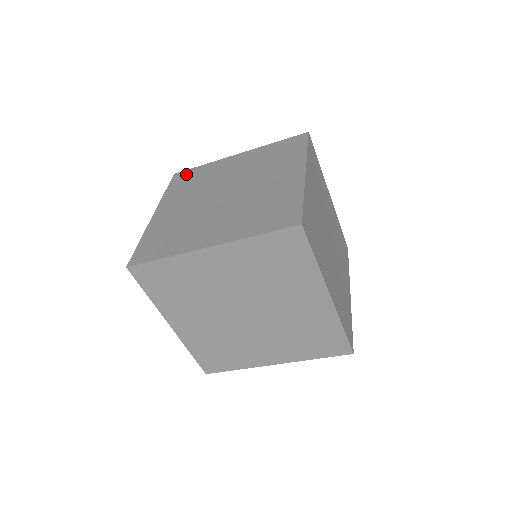
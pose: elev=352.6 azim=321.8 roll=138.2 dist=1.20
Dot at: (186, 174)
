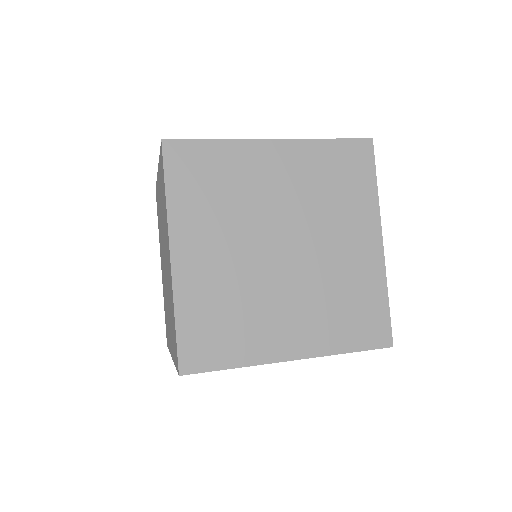
Dot at: occluded
